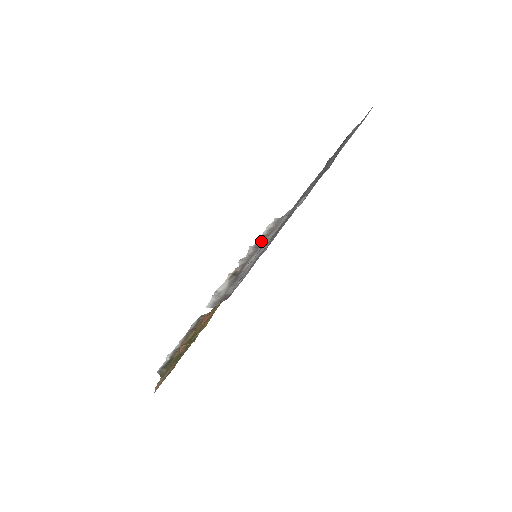
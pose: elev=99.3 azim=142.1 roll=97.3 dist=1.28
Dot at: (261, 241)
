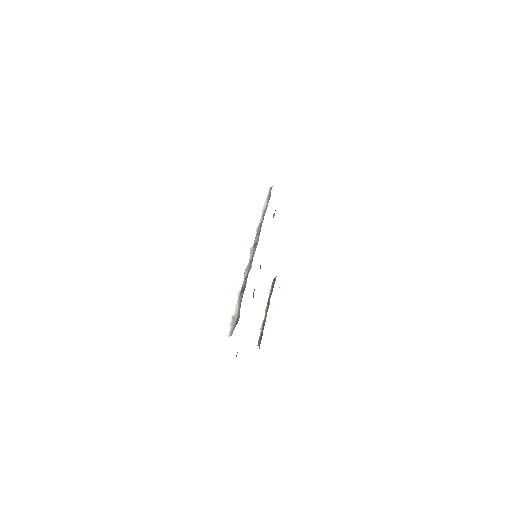
Dot at: (258, 235)
